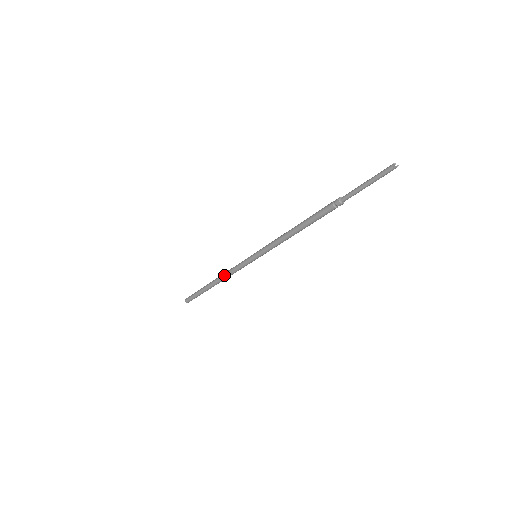
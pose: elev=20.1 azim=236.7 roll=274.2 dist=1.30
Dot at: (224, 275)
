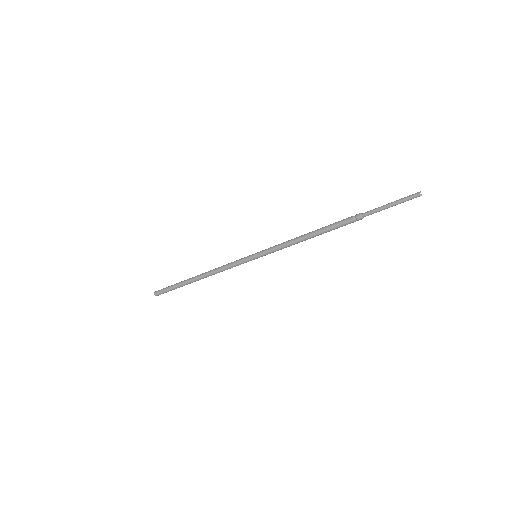
Dot at: (214, 274)
